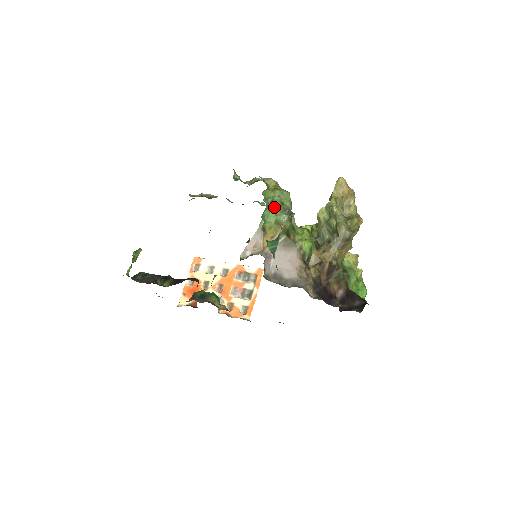
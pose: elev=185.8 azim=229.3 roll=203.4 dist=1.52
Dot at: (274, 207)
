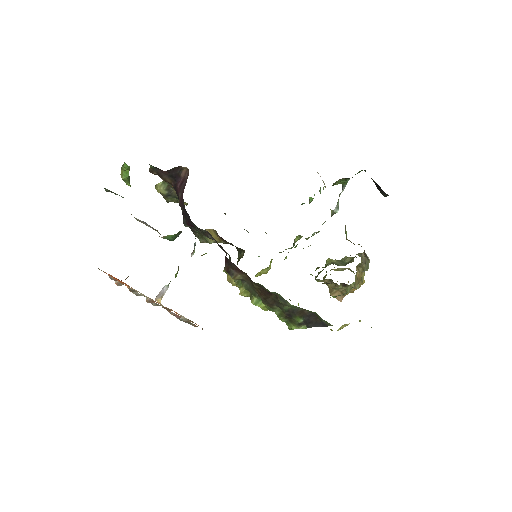
Dot at: occluded
